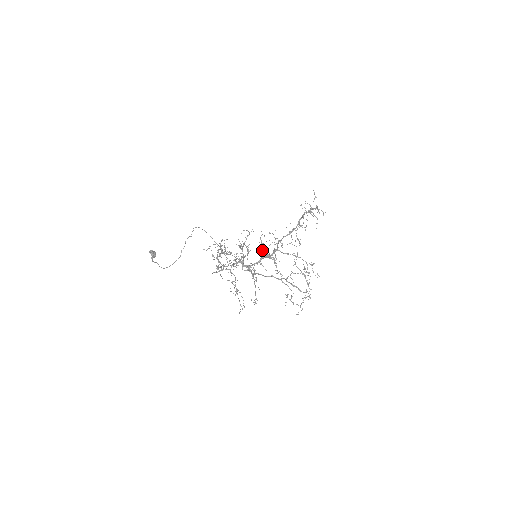
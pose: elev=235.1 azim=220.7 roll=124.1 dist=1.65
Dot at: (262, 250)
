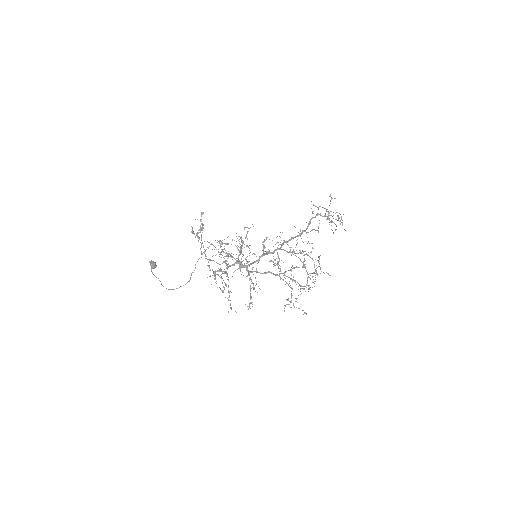
Dot at: (263, 249)
